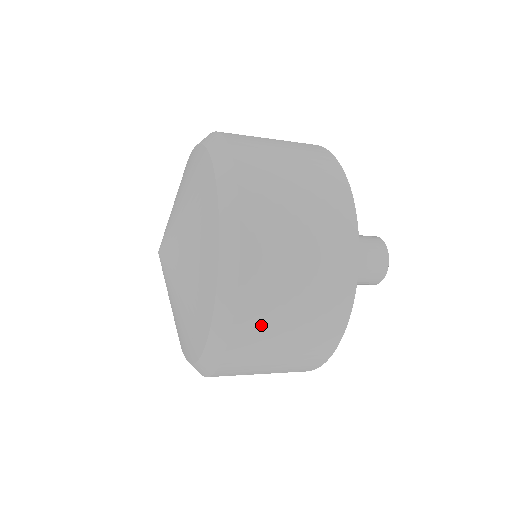
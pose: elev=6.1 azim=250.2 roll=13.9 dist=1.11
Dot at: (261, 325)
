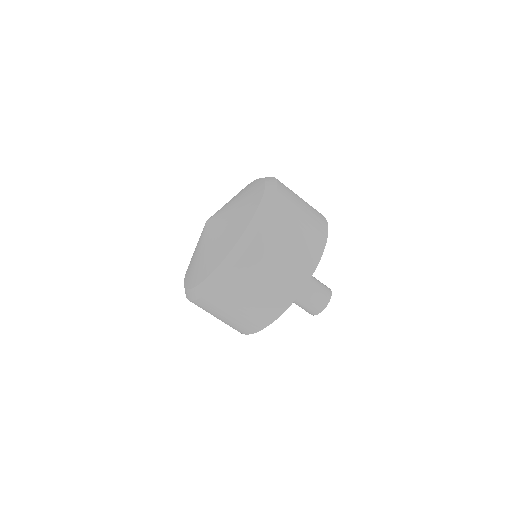
Dot at: (276, 233)
